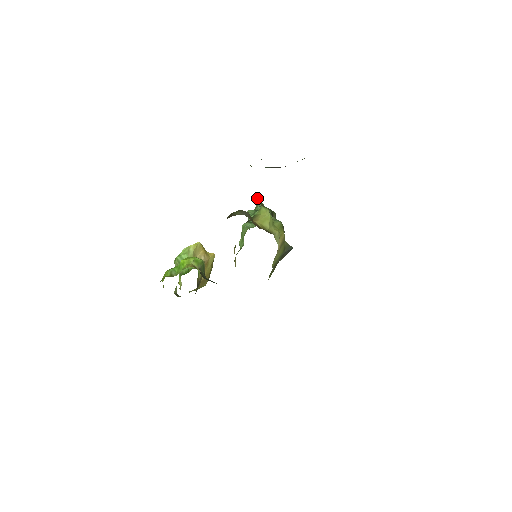
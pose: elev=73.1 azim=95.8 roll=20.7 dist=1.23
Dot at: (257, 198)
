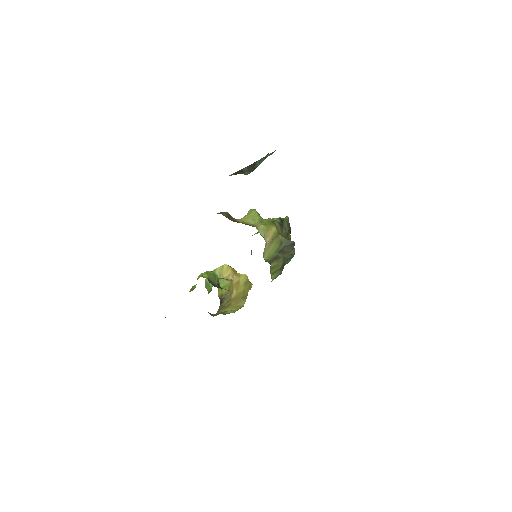
Dot at: occluded
